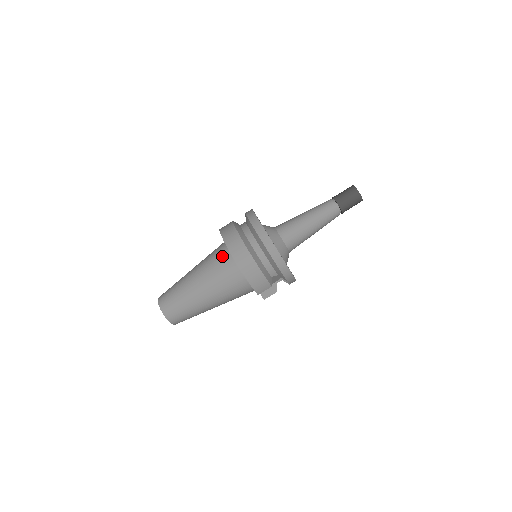
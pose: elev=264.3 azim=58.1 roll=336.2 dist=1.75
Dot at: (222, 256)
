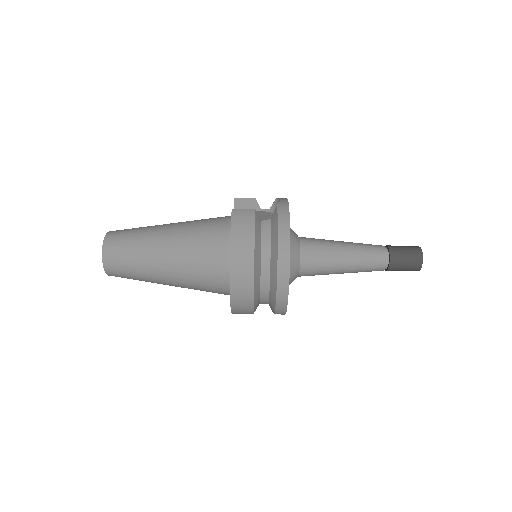
Dot at: (216, 258)
